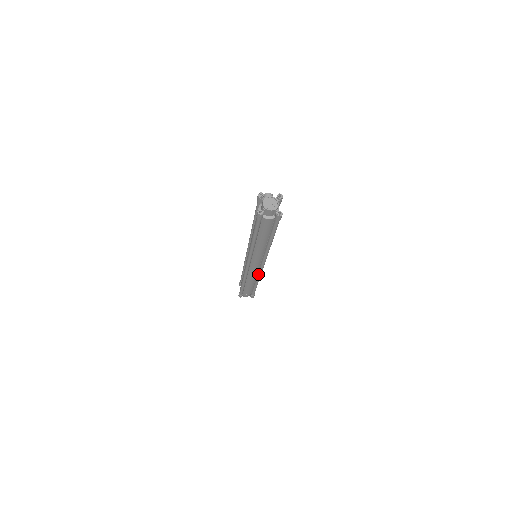
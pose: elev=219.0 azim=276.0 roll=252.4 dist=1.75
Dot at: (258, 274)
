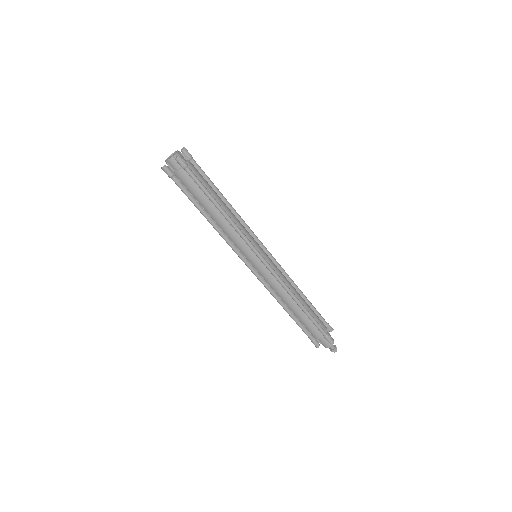
Dot at: (279, 282)
